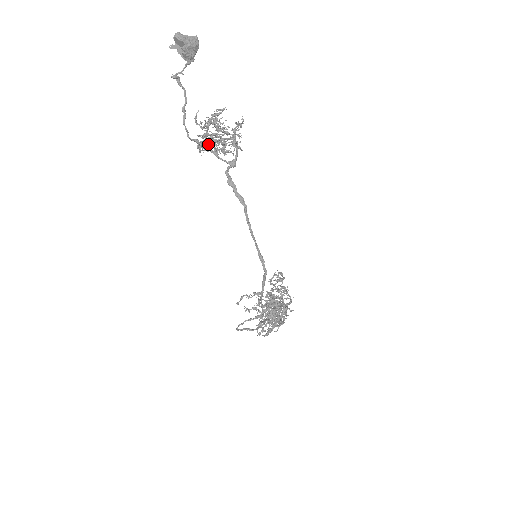
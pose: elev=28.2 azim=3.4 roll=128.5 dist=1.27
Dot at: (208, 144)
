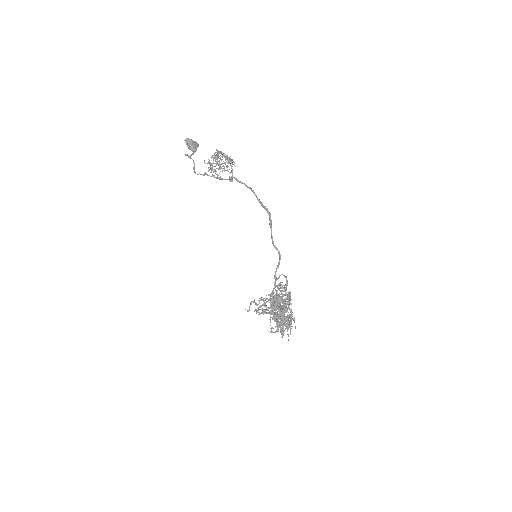
Dot at: (213, 175)
